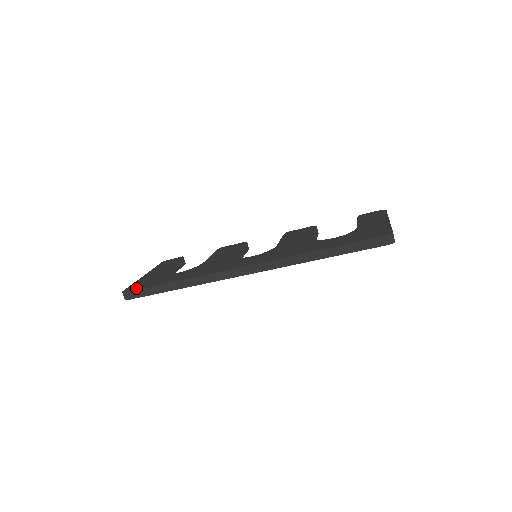
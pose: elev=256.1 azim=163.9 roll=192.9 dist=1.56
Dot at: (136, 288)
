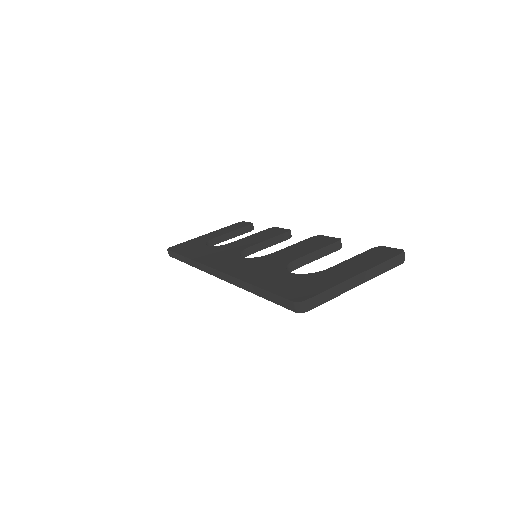
Dot at: (174, 249)
